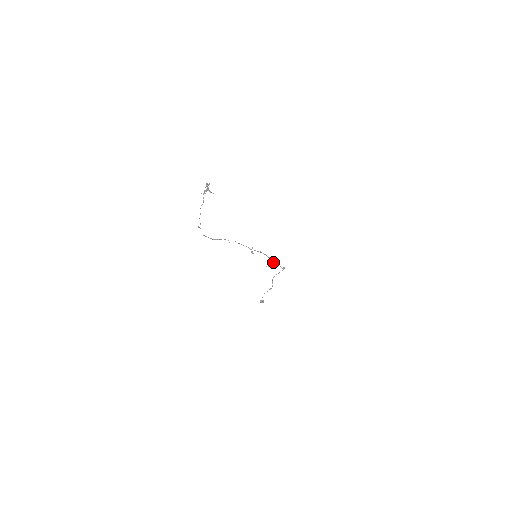
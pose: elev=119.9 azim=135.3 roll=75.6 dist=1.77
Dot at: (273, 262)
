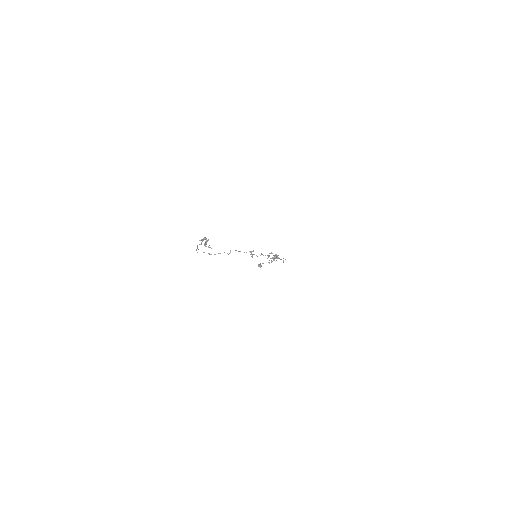
Dot at: (273, 258)
